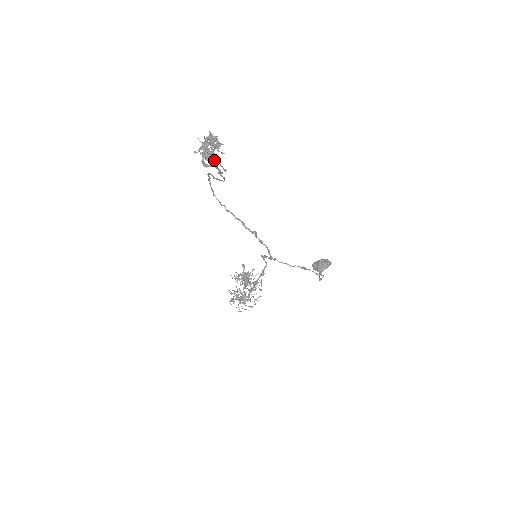
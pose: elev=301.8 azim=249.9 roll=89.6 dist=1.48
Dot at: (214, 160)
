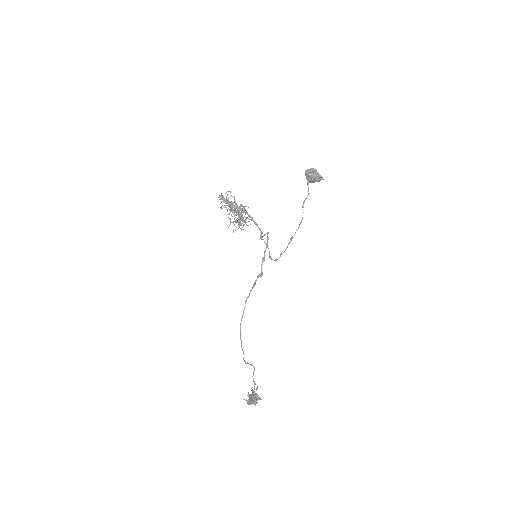
Dot at: occluded
